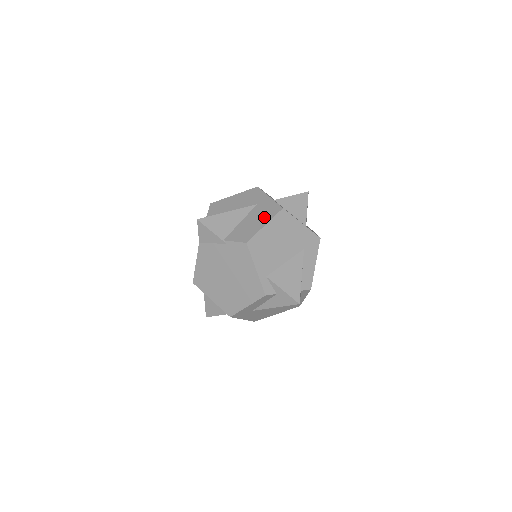
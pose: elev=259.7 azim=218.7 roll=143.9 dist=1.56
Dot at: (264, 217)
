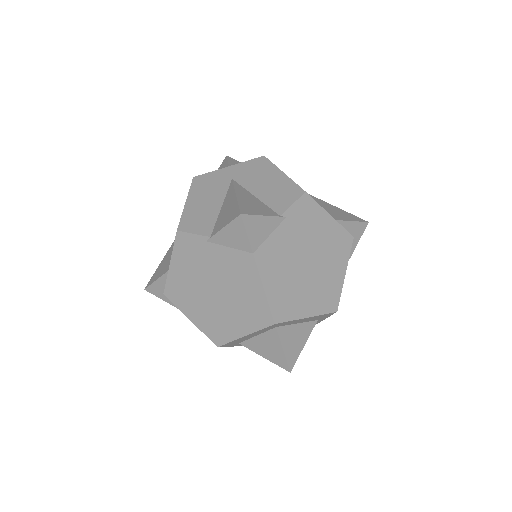
Dot at: (267, 172)
